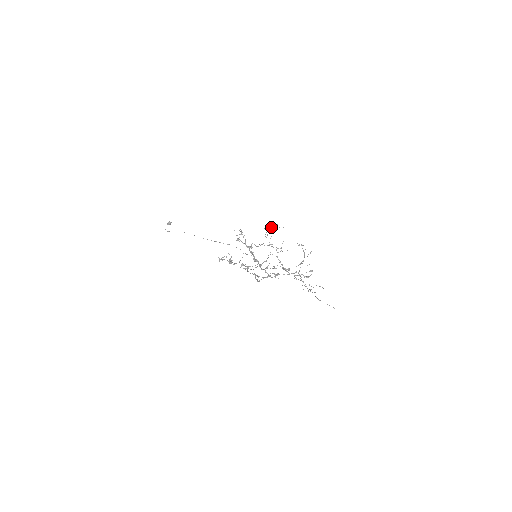
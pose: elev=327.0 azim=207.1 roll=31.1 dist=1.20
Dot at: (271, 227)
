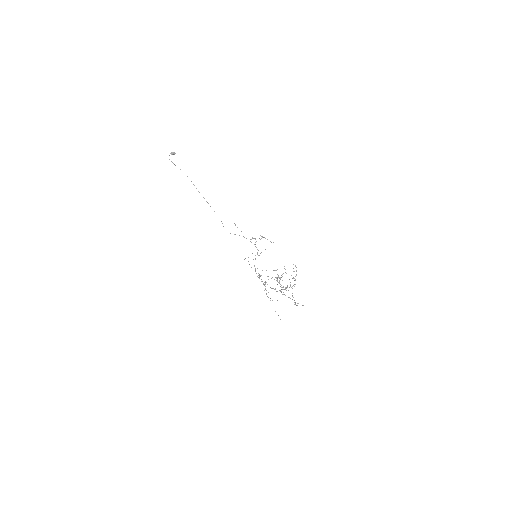
Dot at: occluded
